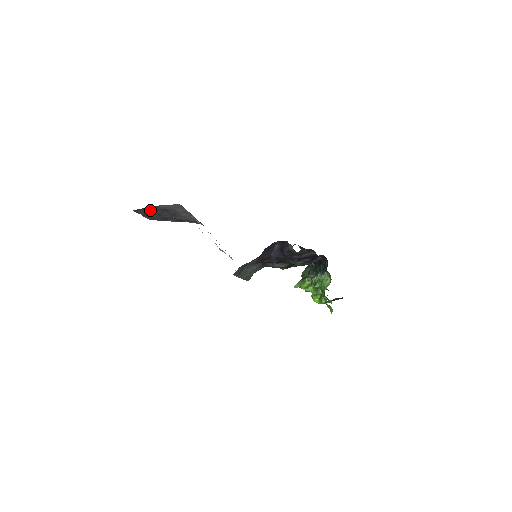
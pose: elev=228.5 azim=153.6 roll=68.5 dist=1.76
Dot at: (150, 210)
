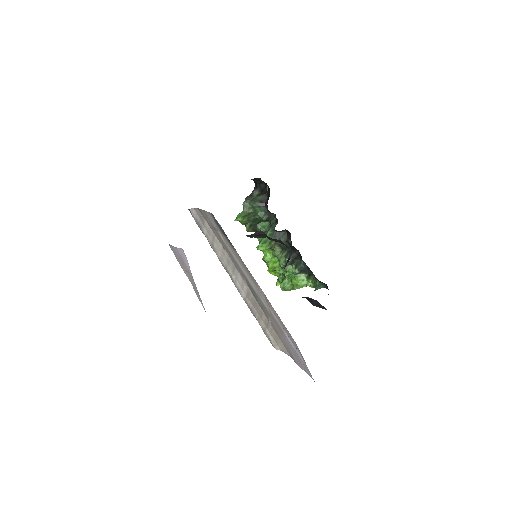
Dot at: occluded
